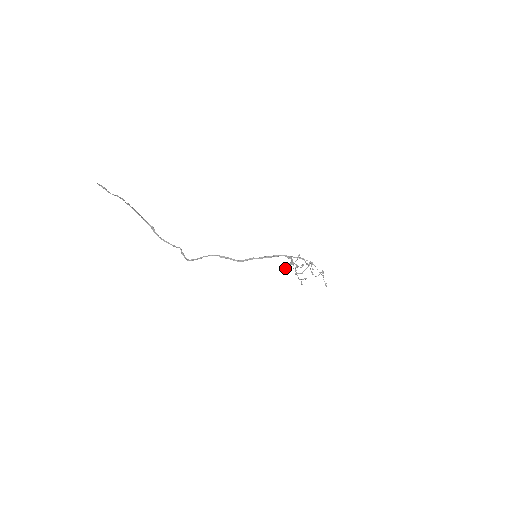
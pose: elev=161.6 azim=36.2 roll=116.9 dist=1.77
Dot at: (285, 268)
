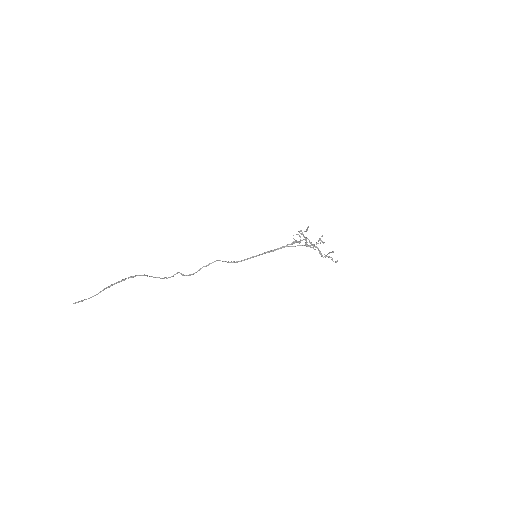
Dot at: occluded
